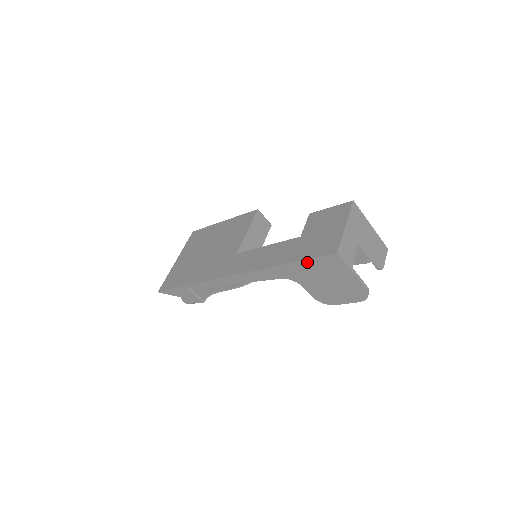
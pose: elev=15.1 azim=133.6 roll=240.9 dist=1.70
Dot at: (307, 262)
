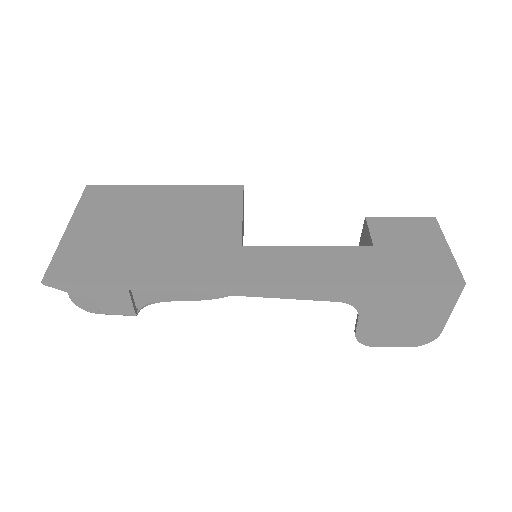
Dot at: (409, 287)
